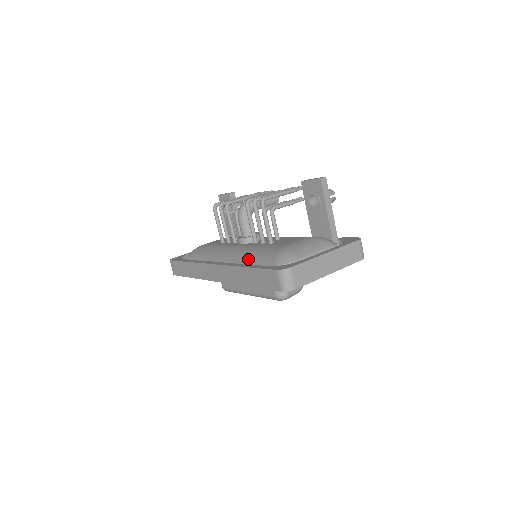
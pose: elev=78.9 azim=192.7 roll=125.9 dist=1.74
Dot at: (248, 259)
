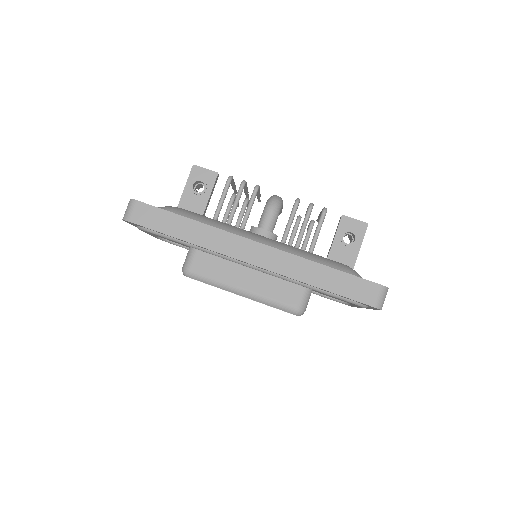
Dot at: (305, 258)
